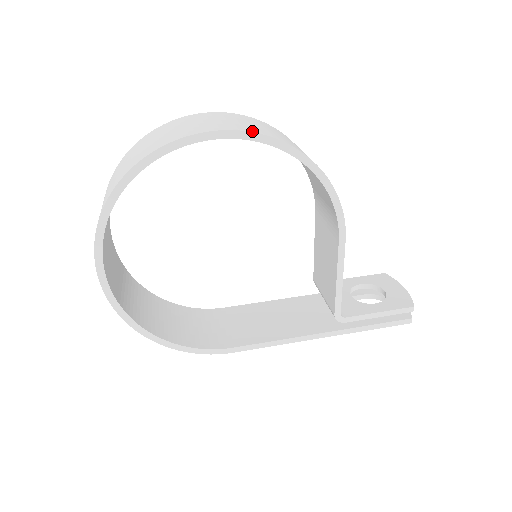
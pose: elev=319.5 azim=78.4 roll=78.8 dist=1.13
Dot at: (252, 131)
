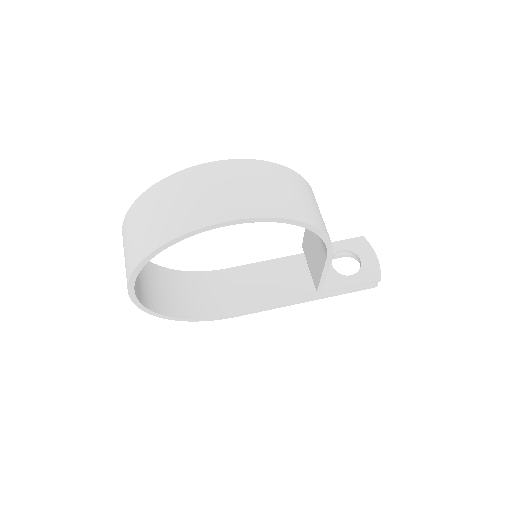
Dot at: (260, 215)
